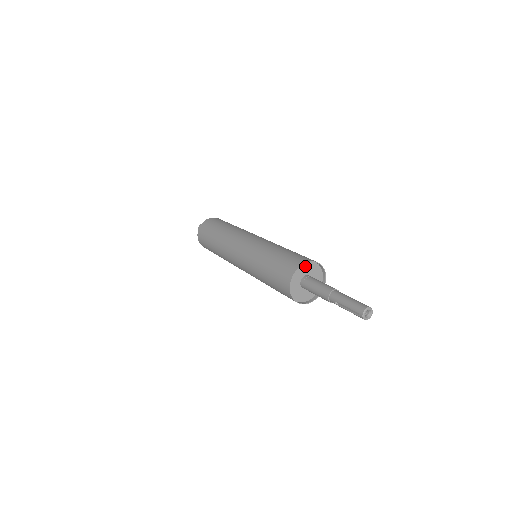
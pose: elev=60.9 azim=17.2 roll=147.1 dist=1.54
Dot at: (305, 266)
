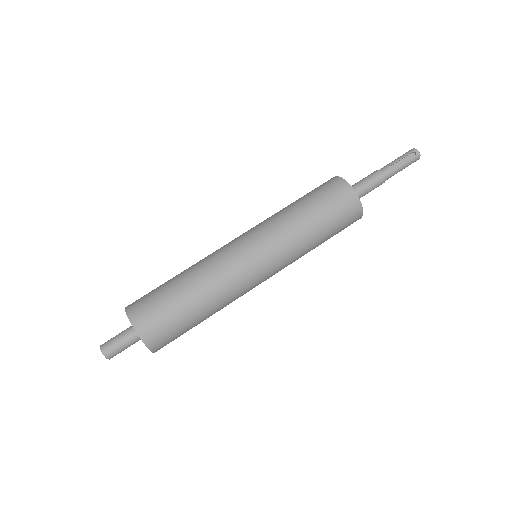
Dot at: occluded
